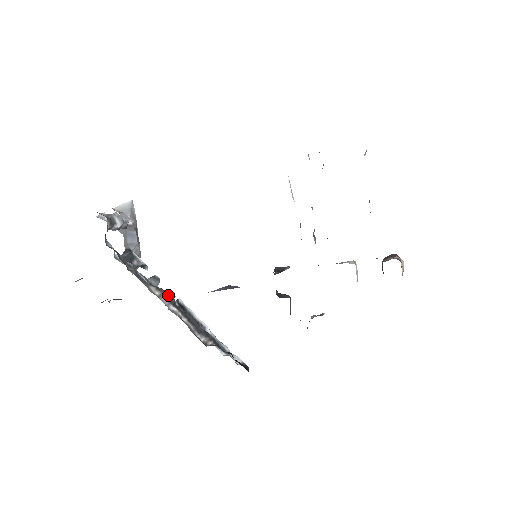
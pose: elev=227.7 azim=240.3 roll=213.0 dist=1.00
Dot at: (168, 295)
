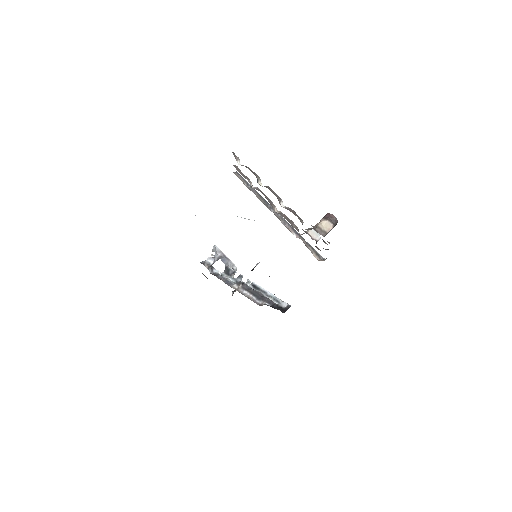
Dot at: (242, 286)
